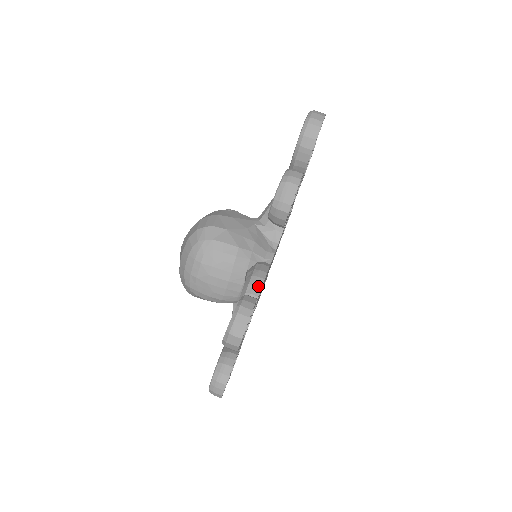
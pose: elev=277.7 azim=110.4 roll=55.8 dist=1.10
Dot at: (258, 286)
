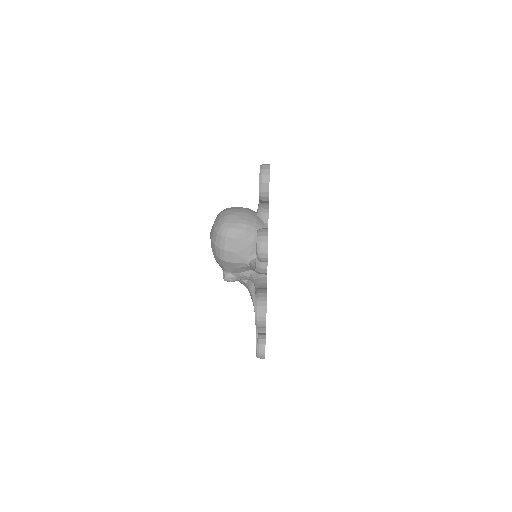
Dot at: occluded
